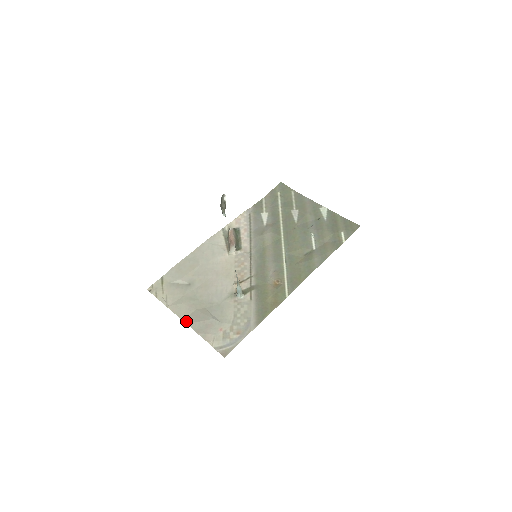
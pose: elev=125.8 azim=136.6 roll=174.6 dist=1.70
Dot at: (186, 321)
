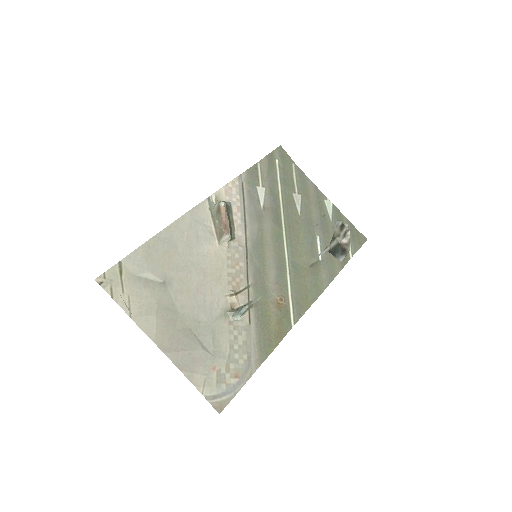
Dot at: (163, 348)
